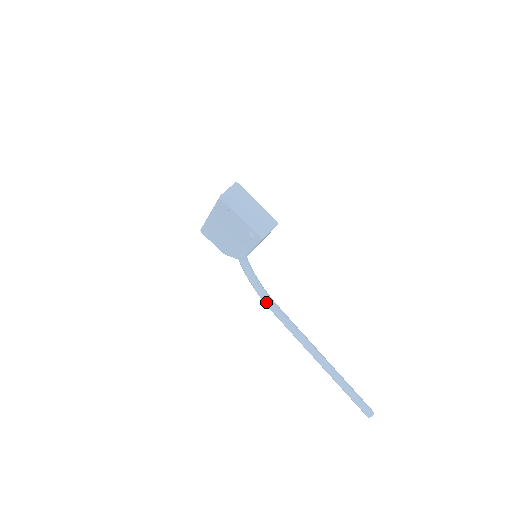
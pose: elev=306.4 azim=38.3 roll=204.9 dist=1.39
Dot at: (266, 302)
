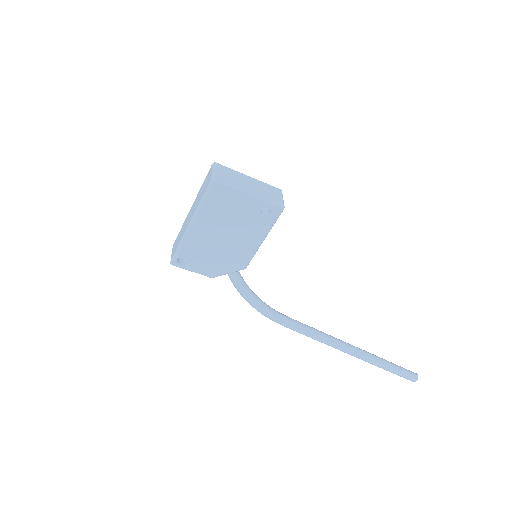
Dot at: (274, 317)
